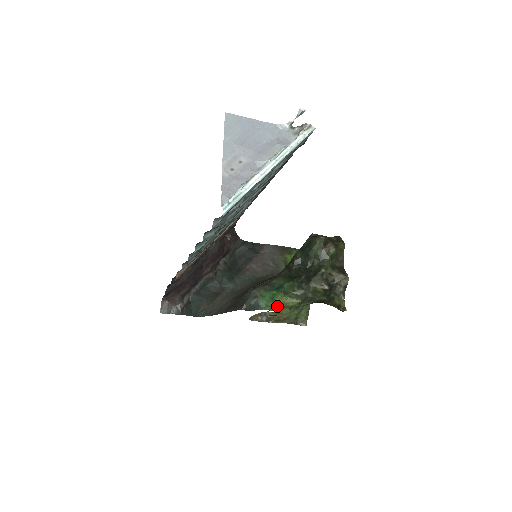
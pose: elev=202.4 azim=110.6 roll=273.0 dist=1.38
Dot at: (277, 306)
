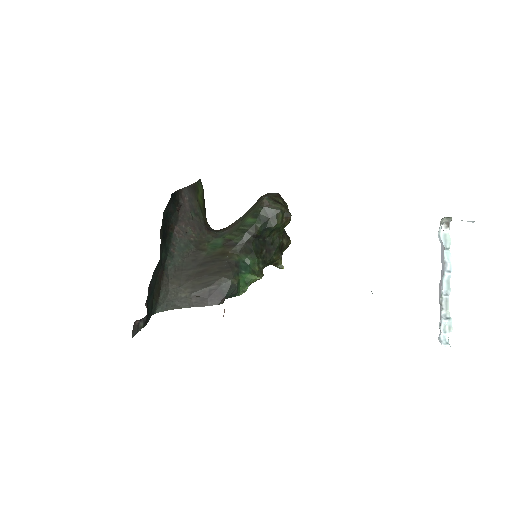
Dot at: occluded
